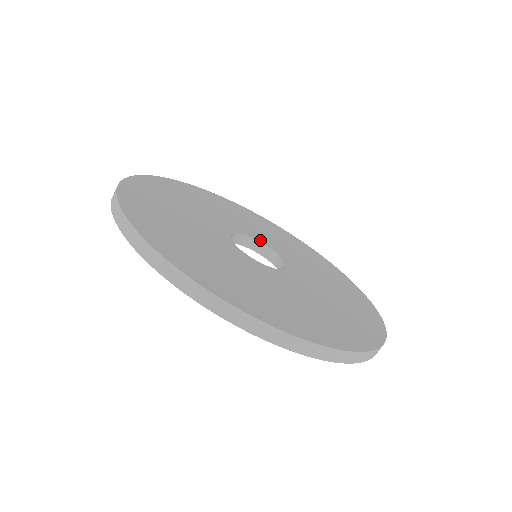
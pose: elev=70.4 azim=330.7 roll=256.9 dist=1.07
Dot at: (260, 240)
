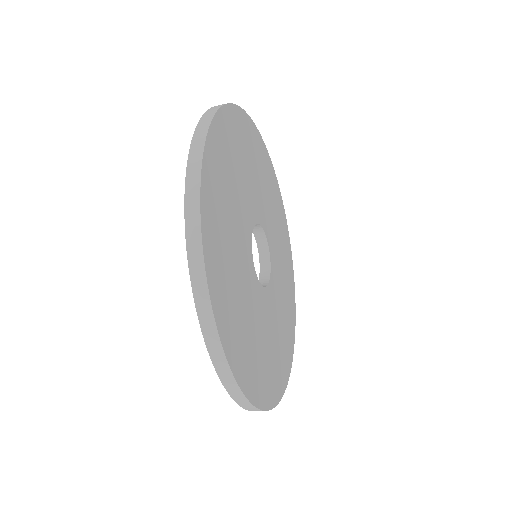
Dot at: (265, 229)
